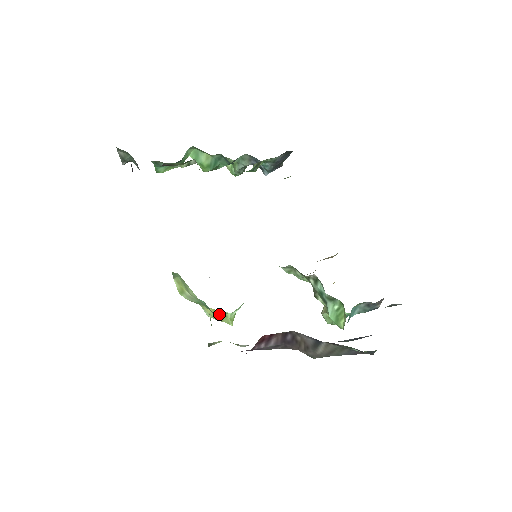
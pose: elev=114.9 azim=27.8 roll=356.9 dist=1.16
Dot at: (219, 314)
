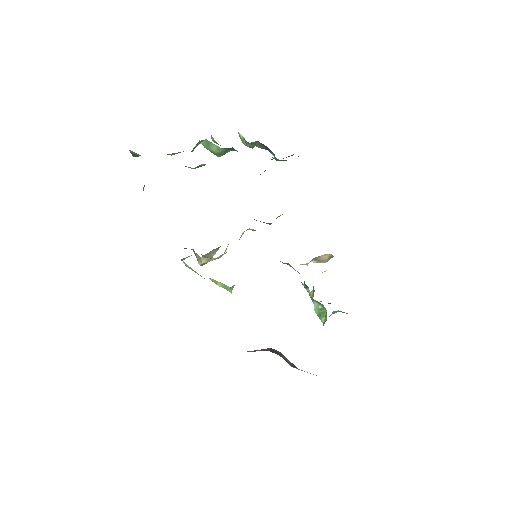
Dot at: (220, 284)
